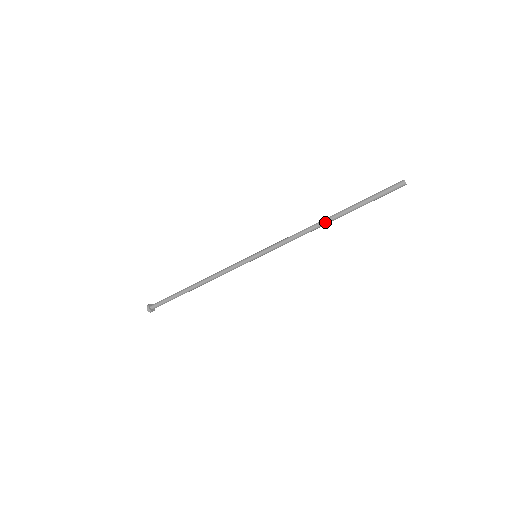
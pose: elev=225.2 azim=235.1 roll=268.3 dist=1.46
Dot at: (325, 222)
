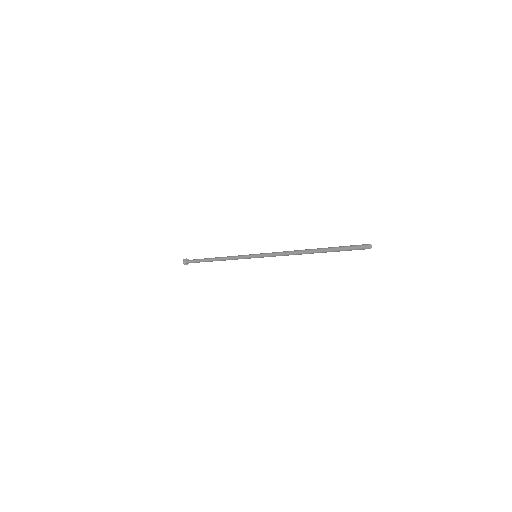
Dot at: (305, 252)
